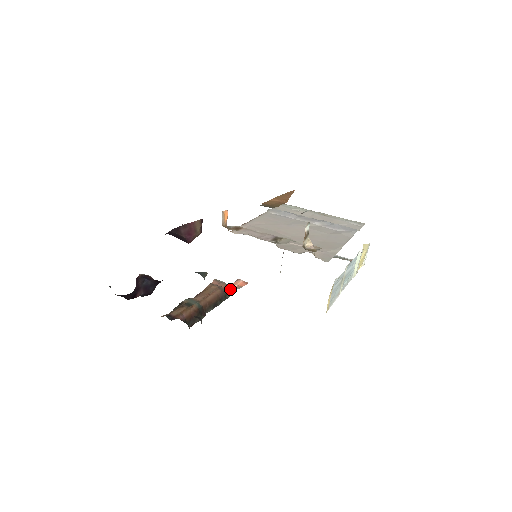
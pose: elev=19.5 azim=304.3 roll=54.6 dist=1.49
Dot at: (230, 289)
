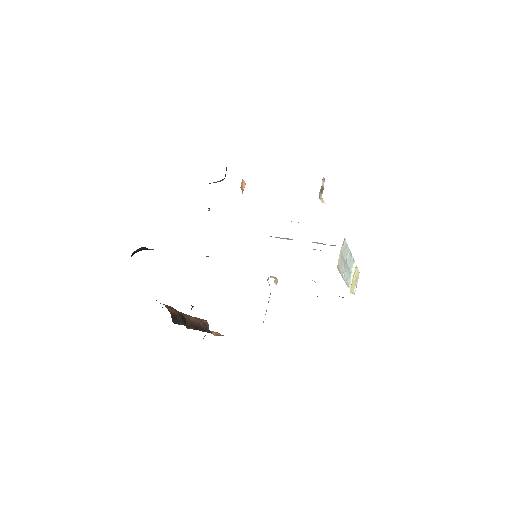
Dot at: occluded
